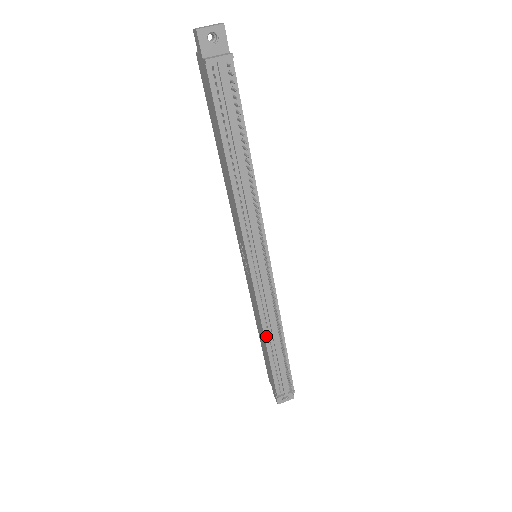
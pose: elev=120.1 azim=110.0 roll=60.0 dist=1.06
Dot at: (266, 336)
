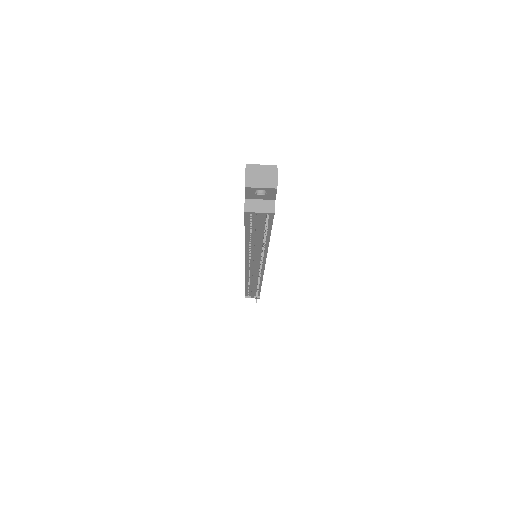
Dot at: (247, 284)
